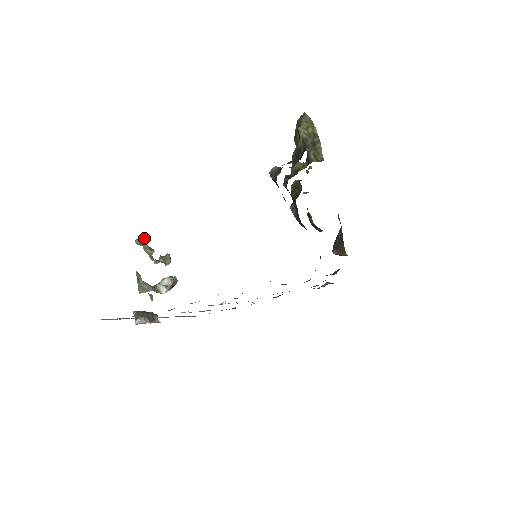
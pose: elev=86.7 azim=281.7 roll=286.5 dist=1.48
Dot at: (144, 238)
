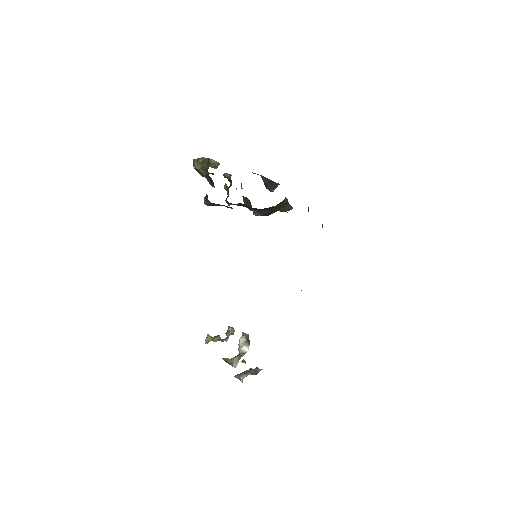
Dot at: (207, 335)
